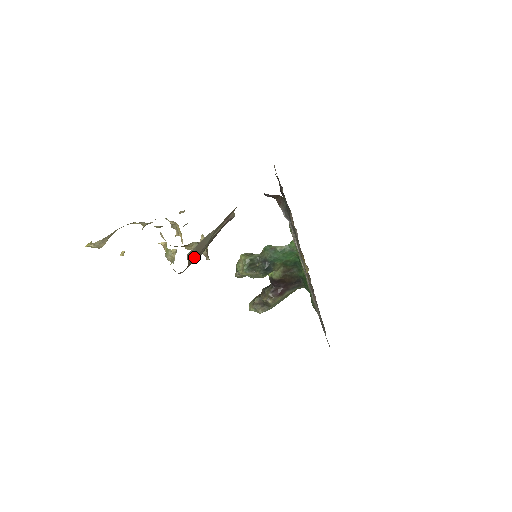
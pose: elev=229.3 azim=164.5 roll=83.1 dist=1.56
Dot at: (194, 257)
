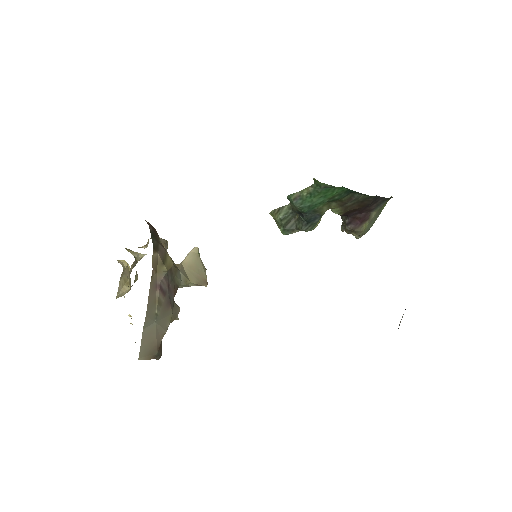
Dot at: (153, 349)
